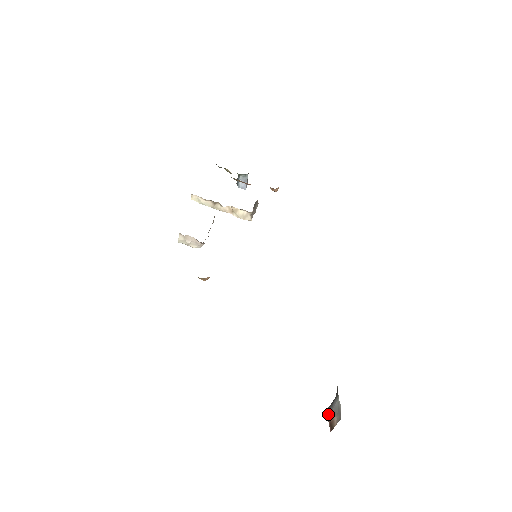
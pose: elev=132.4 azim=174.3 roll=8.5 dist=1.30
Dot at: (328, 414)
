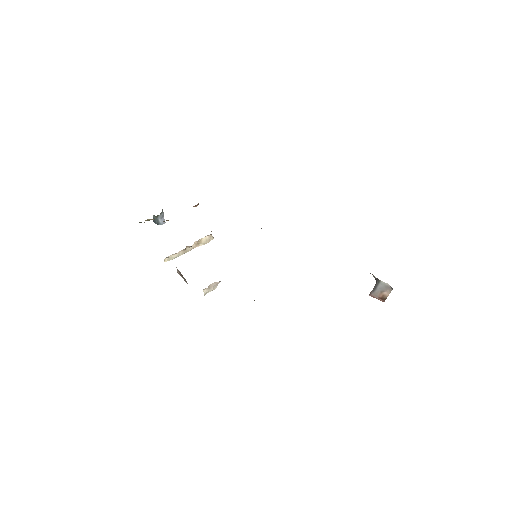
Dot at: (374, 296)
